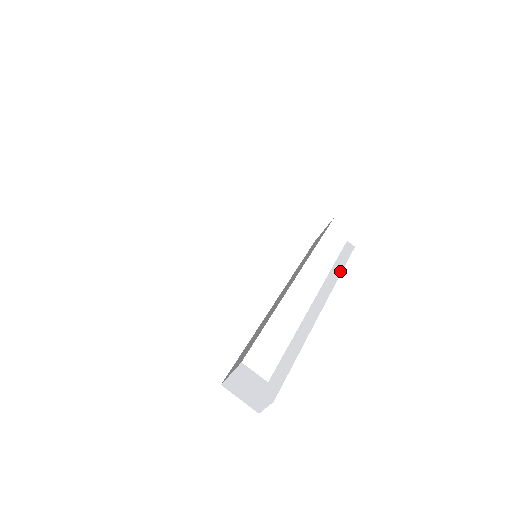
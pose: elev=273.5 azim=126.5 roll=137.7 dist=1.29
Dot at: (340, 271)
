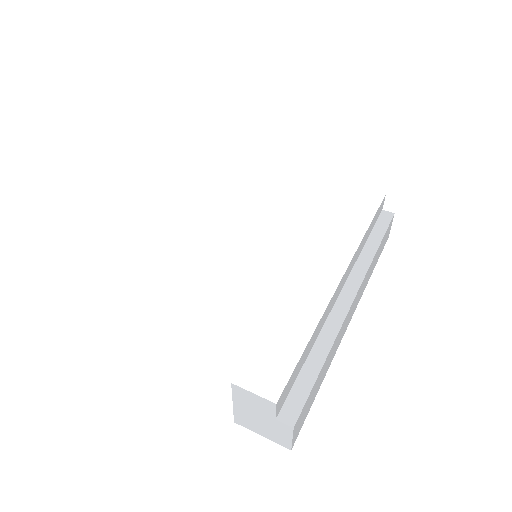
Dot at: (377, 245)
